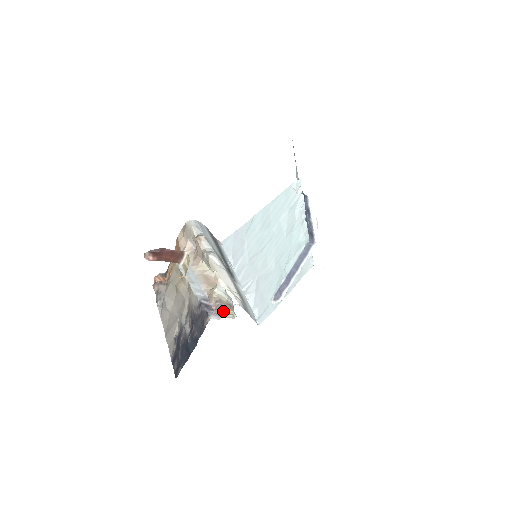
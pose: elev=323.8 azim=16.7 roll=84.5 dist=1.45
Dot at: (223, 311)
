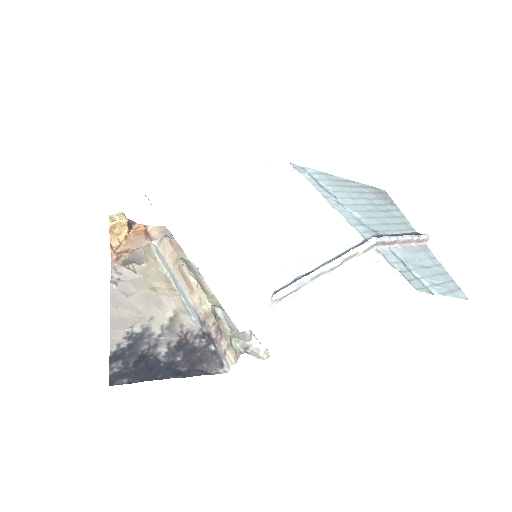
Dot at: (231, 347)
